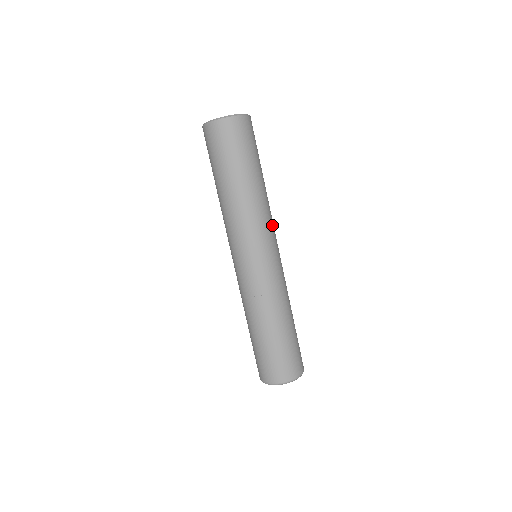
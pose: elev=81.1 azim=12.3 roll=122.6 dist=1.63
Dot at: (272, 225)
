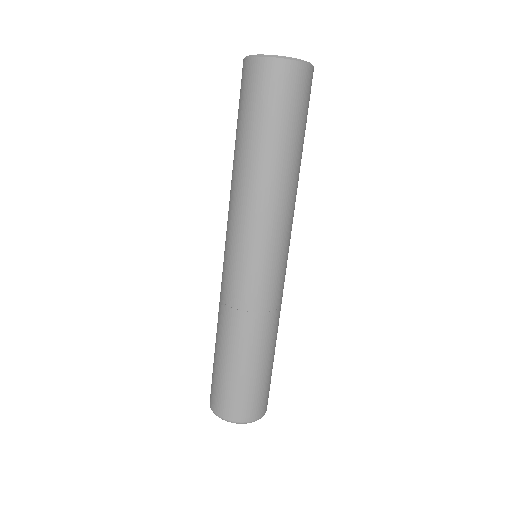
Dot at: (290, 225)
